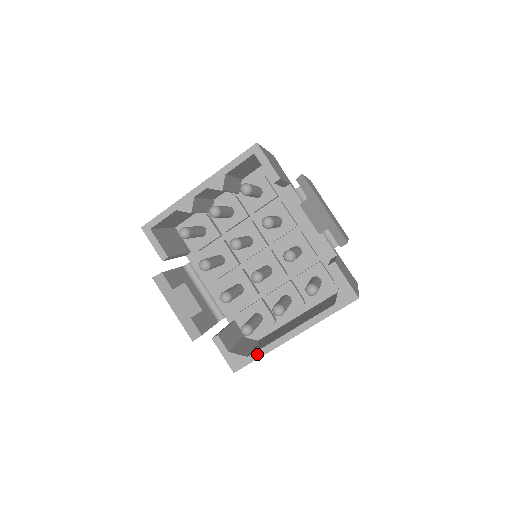
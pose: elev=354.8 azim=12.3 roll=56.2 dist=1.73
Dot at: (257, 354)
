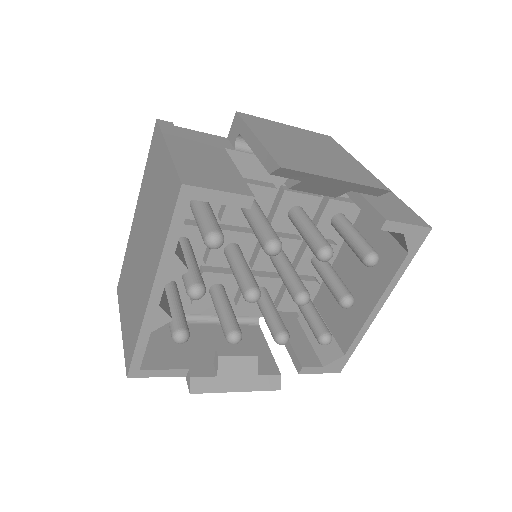
Dot at: (353, 346)
